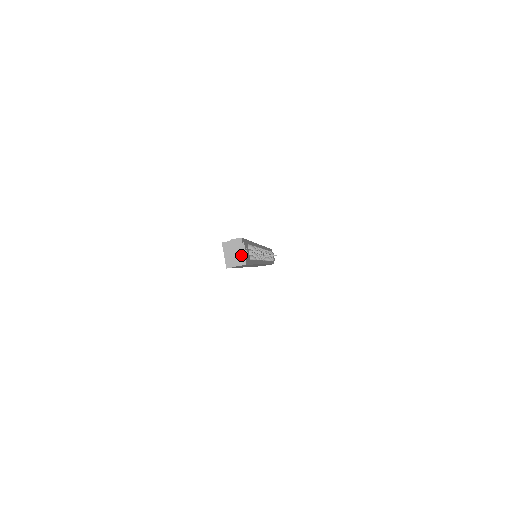
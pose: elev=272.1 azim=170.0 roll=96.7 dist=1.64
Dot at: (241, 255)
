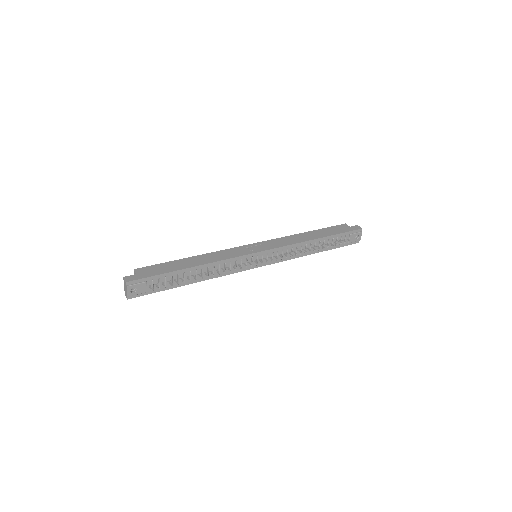
Dot at: (126, 292)
